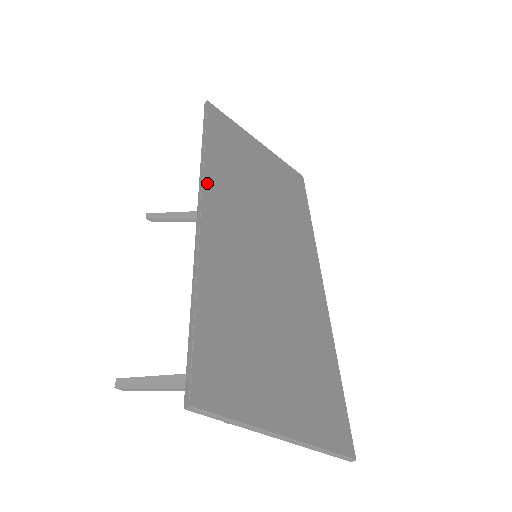
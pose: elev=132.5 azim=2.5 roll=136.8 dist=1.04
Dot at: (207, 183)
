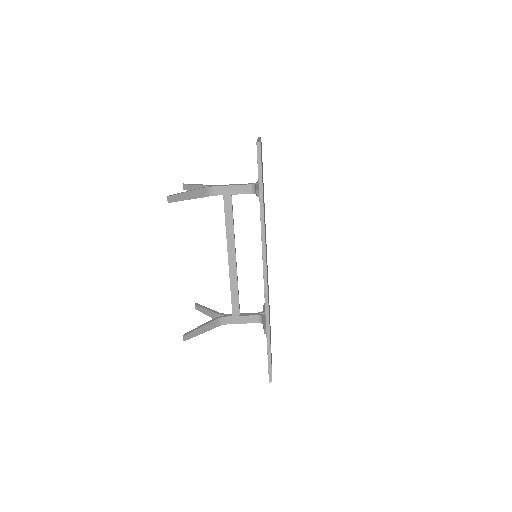
Dot at: occluded
